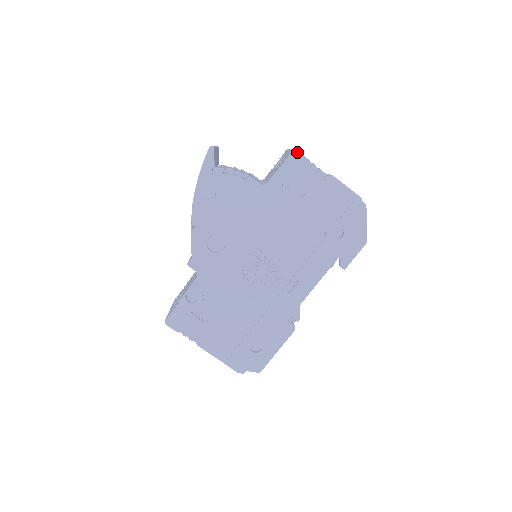
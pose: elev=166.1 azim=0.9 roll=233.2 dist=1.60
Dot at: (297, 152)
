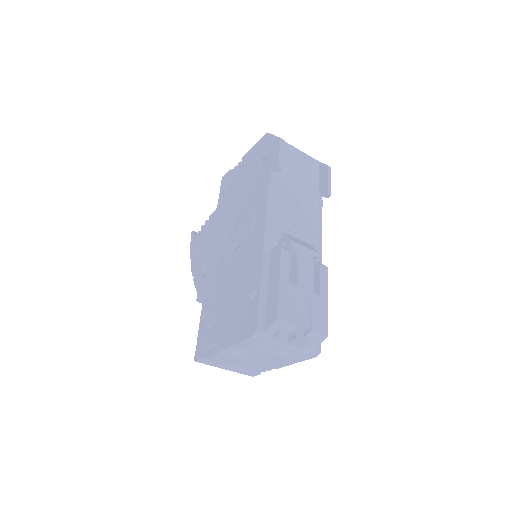
Dot at: (224, 176)
